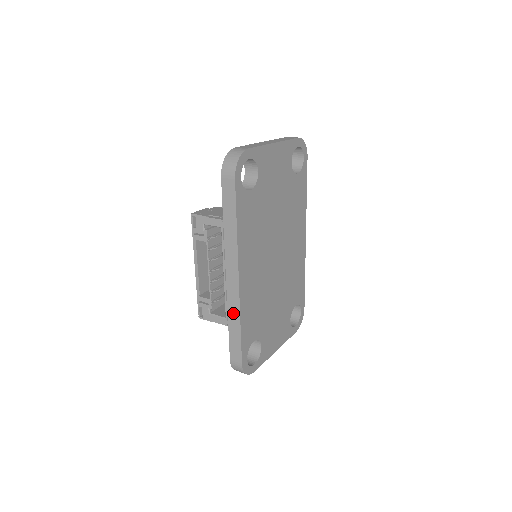
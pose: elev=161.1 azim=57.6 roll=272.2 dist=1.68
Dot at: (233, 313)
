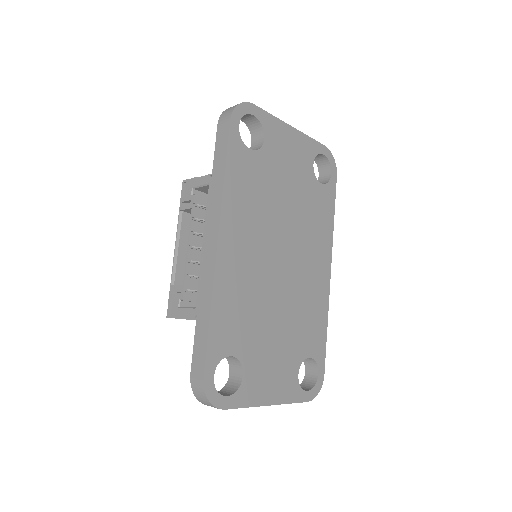
Dot at: (204, 295)
